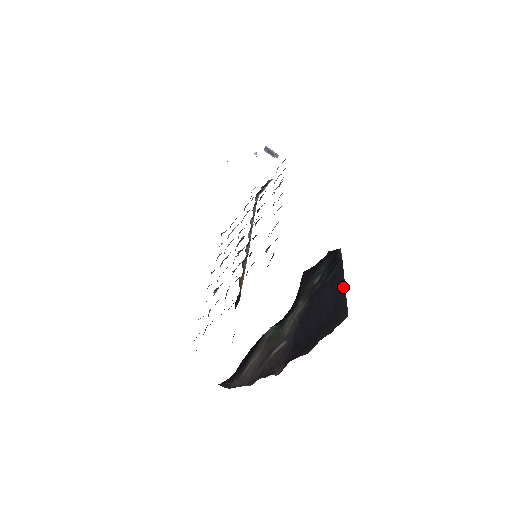
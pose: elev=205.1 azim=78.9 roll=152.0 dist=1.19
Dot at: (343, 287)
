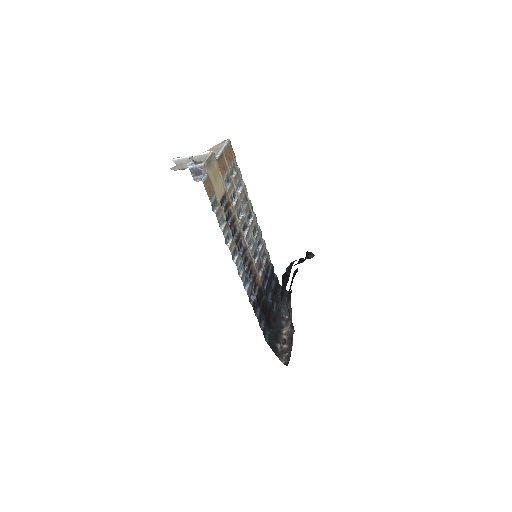
Dot at: occluded
